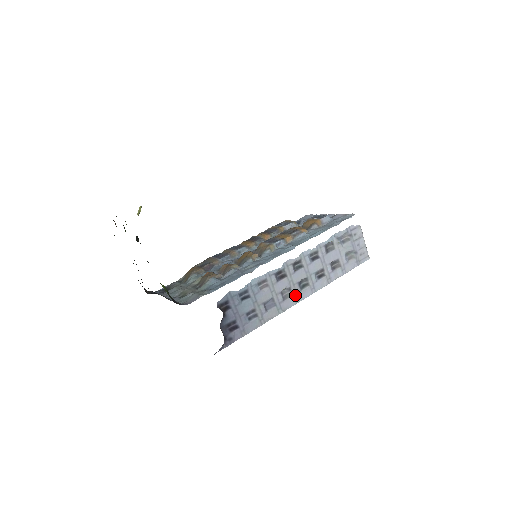
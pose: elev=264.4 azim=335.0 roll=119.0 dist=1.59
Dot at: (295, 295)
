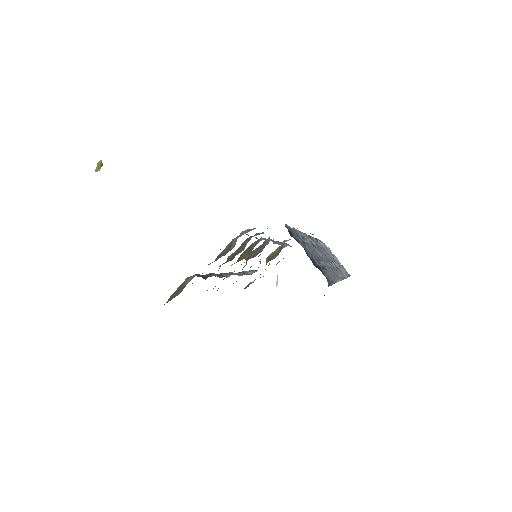
Dot at: (334, 270)
